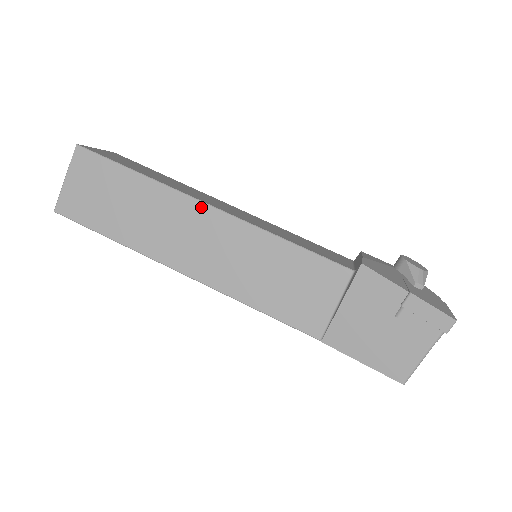
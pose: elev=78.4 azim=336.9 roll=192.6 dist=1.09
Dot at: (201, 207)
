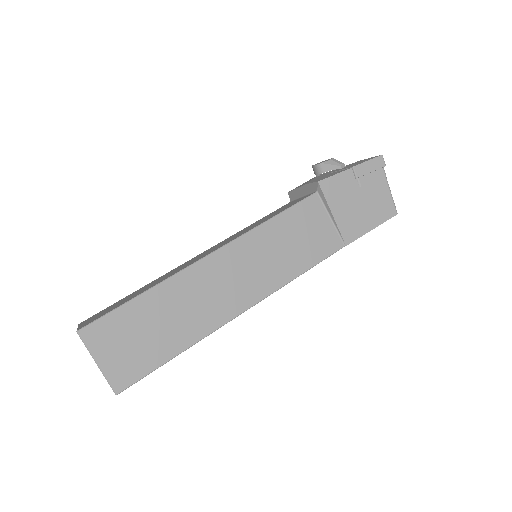
Dot at: (207, 261)
